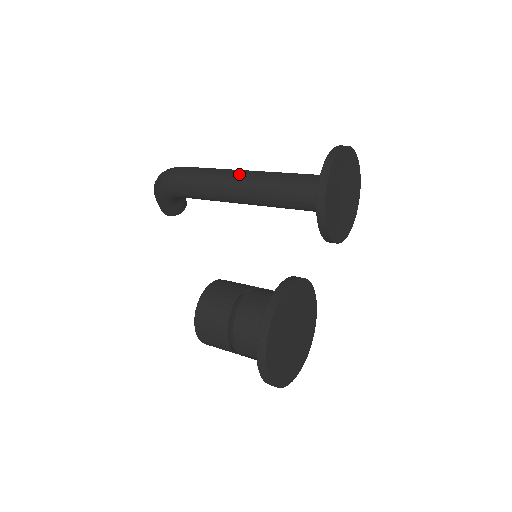
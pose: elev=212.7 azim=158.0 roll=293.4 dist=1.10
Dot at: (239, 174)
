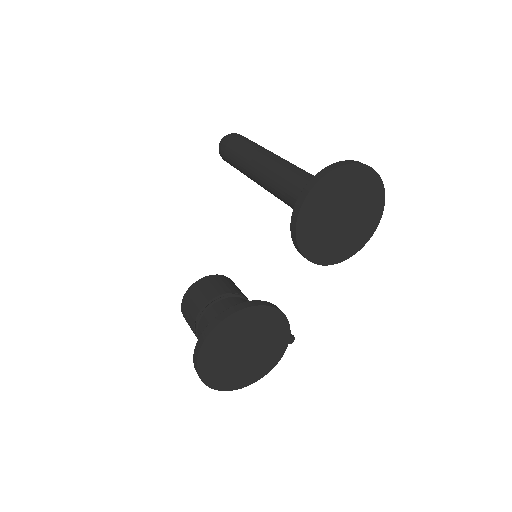
Dot at: (264, 163)
